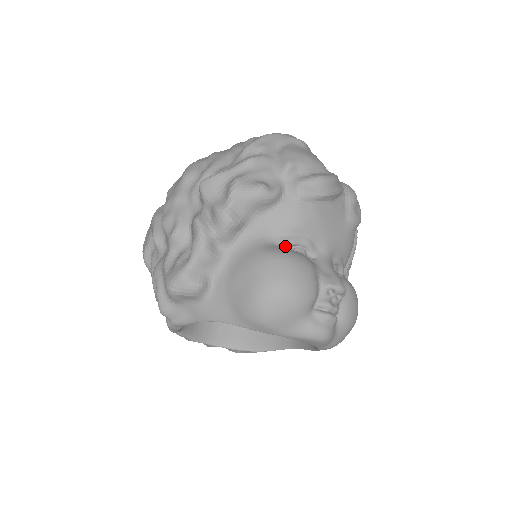
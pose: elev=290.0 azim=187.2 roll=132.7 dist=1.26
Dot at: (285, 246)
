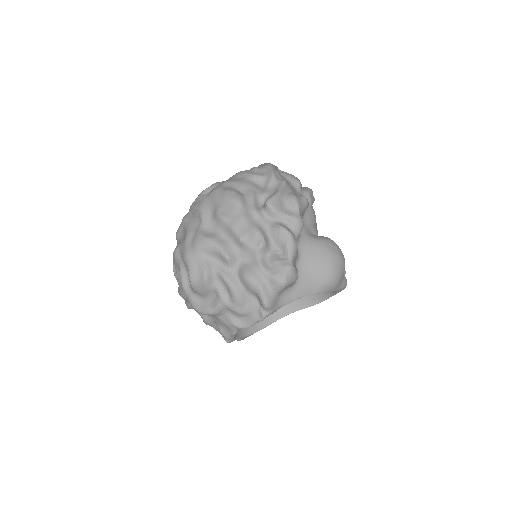
Dot at: occluded
